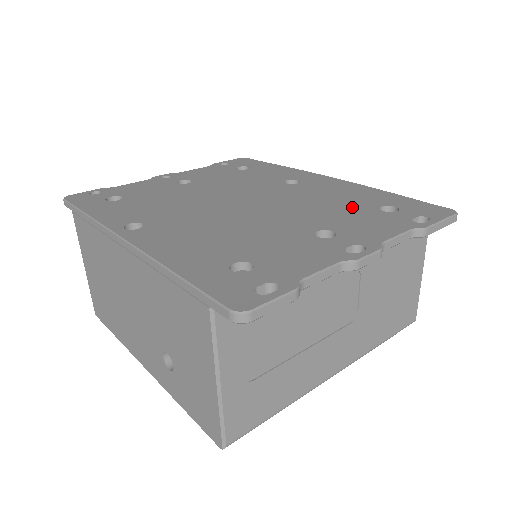
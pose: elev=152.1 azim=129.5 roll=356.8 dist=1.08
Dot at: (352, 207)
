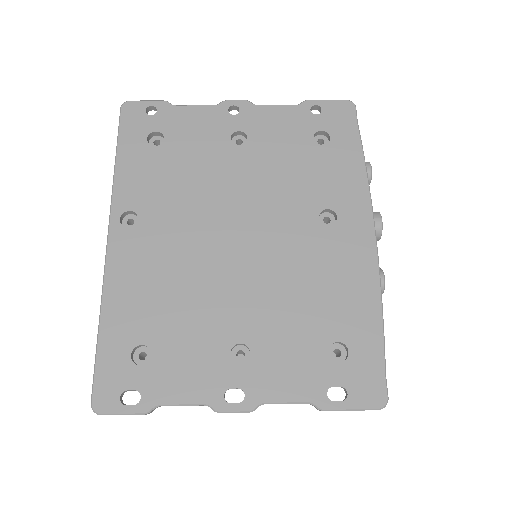
Dot at: (313, 322)
